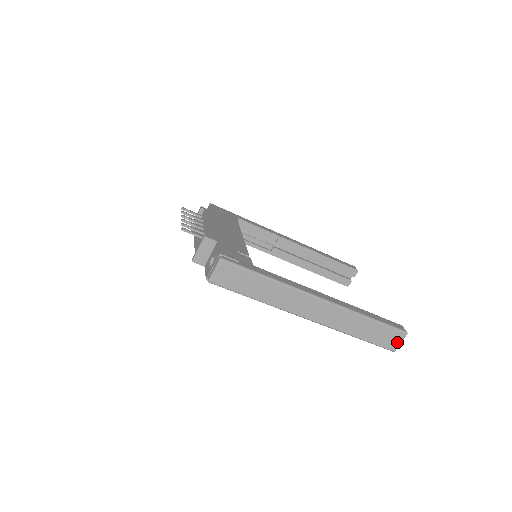
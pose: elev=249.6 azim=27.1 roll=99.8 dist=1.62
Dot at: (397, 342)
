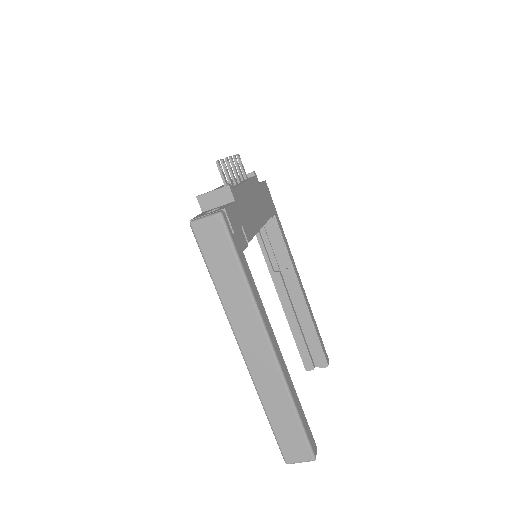
Dot at: (298, 458)
